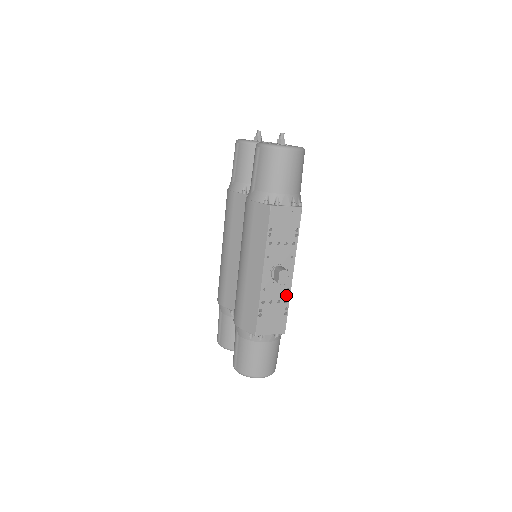
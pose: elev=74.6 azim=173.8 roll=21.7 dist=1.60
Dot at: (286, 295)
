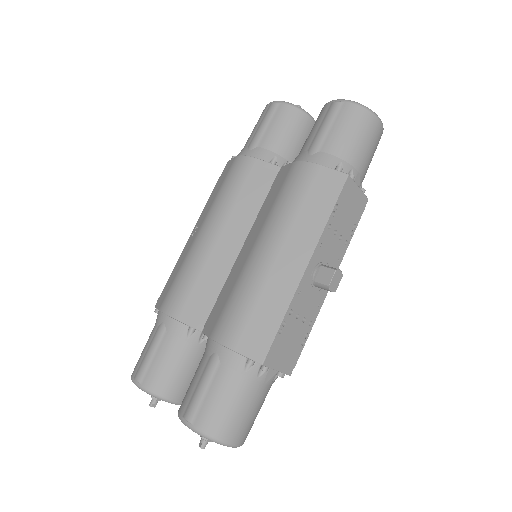
Dot at: (314, 314)
